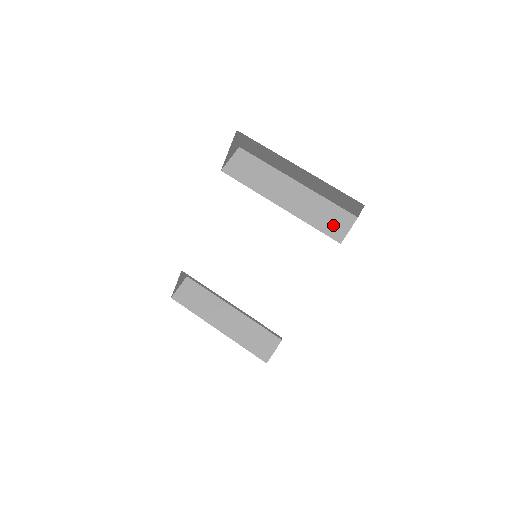
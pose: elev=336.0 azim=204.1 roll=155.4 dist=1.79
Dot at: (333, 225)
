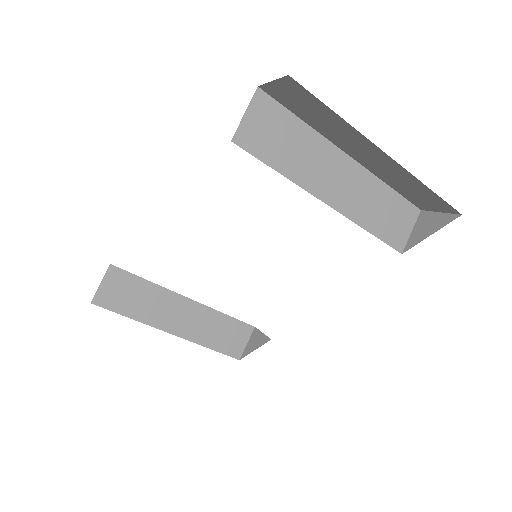
Dot at: (394, 227)
